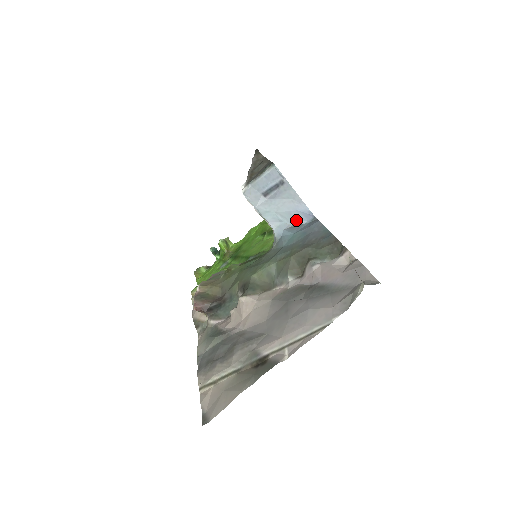
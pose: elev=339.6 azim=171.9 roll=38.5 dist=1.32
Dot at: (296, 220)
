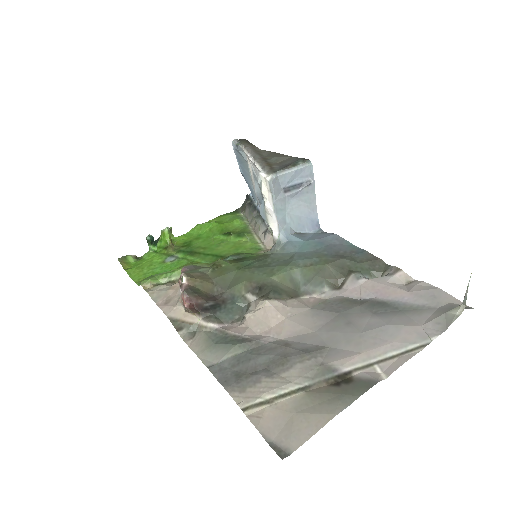
Dot at: (302, 227)
